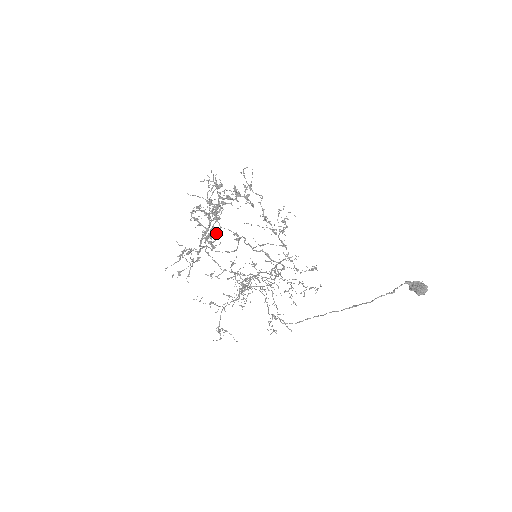
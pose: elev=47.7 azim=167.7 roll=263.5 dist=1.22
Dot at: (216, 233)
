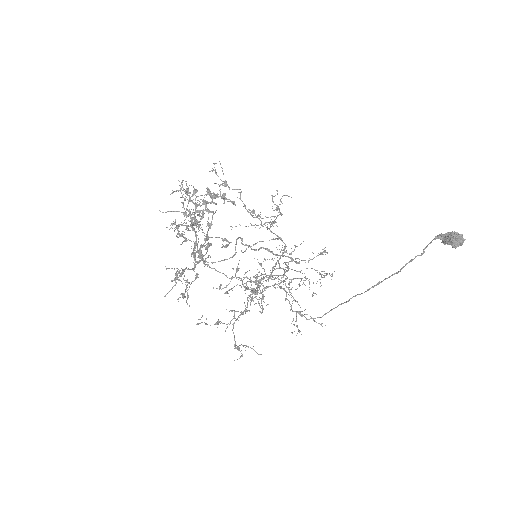
Dot at: (207, 243)
